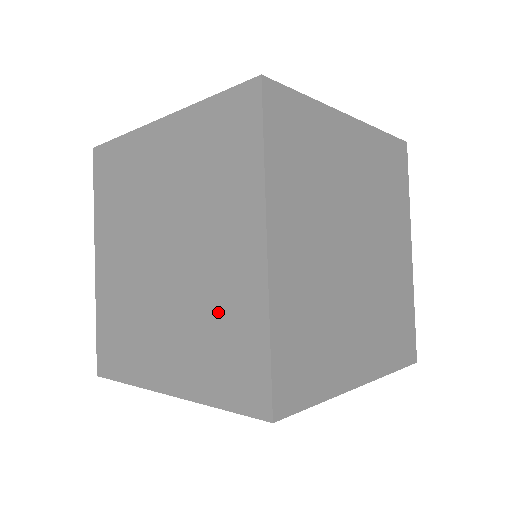
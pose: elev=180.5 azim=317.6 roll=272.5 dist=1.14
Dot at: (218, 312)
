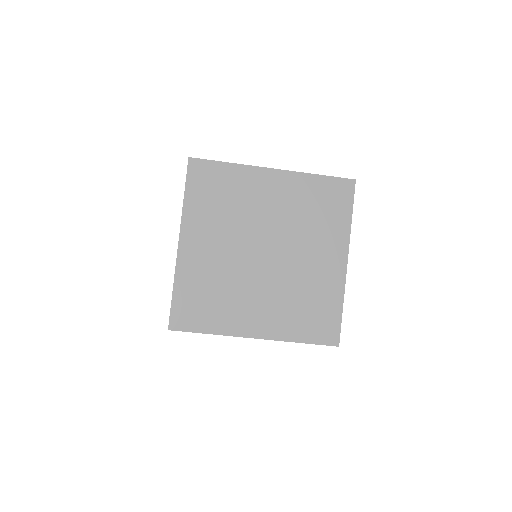
Dot at: occluded
